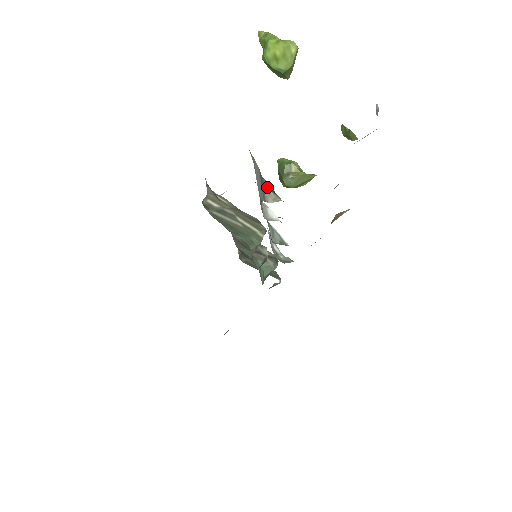
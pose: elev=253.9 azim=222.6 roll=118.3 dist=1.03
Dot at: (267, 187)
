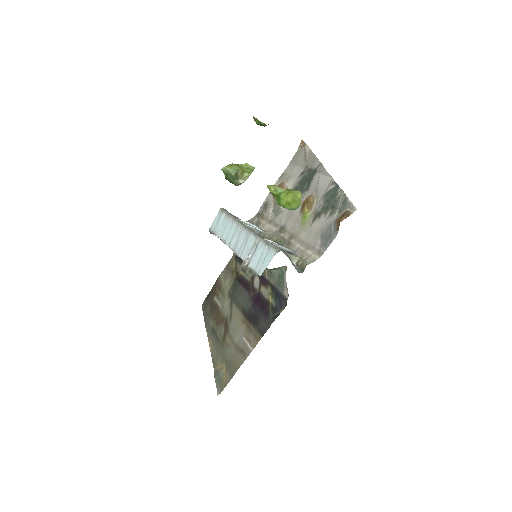
Dot at: (288, 254)
